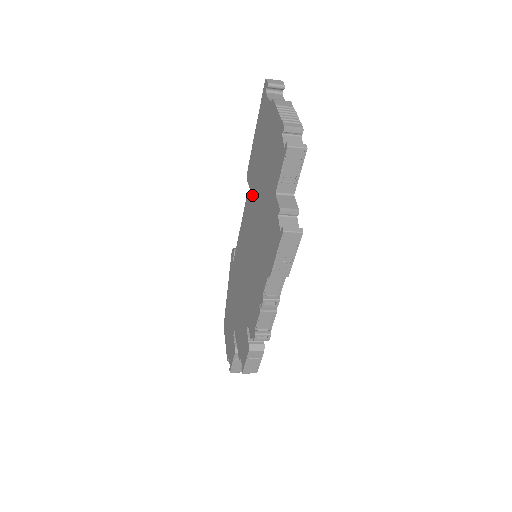
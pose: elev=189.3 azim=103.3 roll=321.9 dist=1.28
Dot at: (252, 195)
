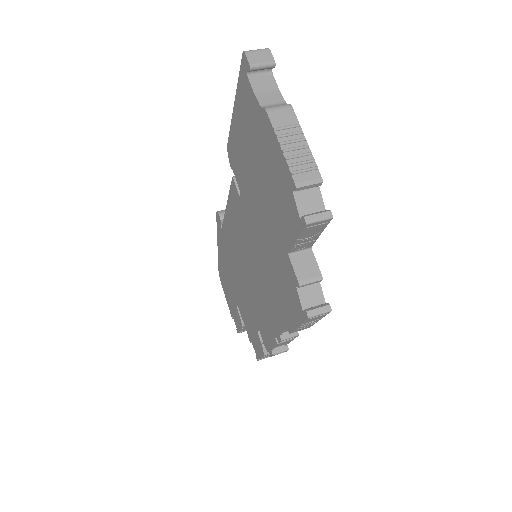
Dot at: (242, 195)
